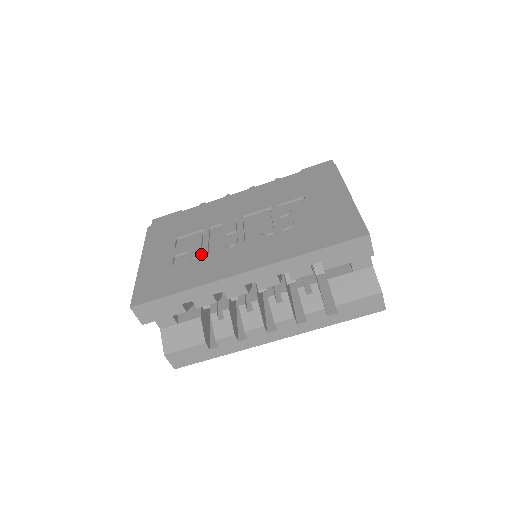
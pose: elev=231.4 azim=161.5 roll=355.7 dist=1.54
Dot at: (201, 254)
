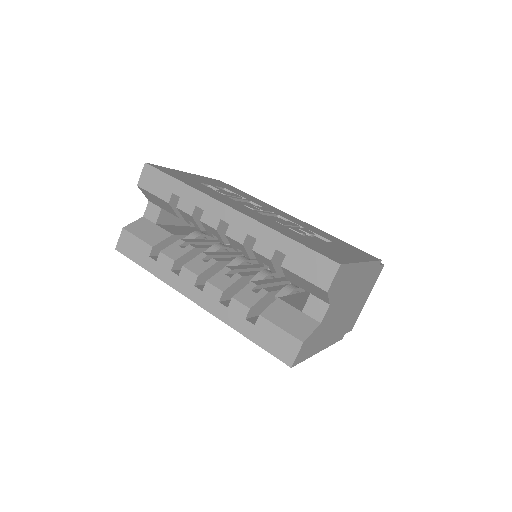
Dot at: occluded
